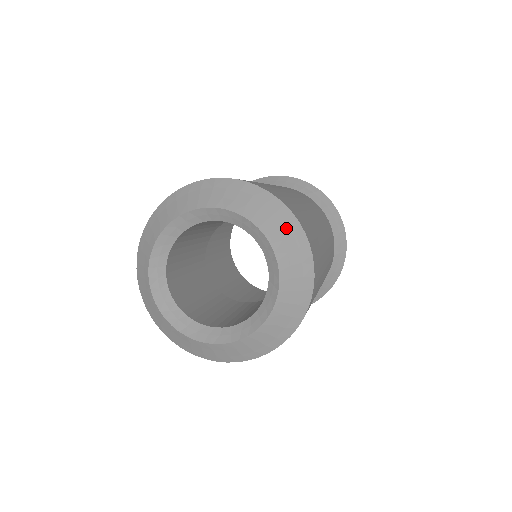
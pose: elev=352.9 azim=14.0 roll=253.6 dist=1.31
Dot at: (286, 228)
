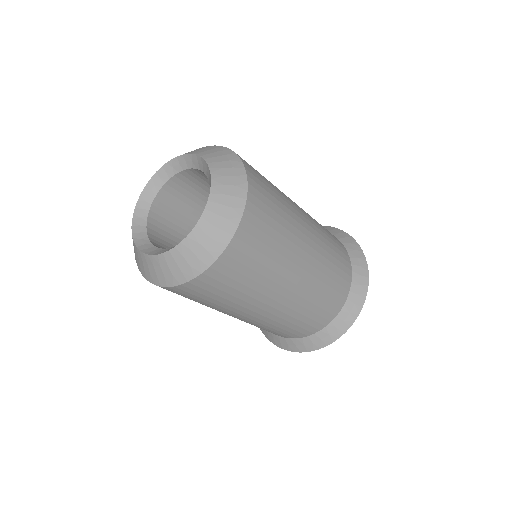
Dot at: (228, 163)
